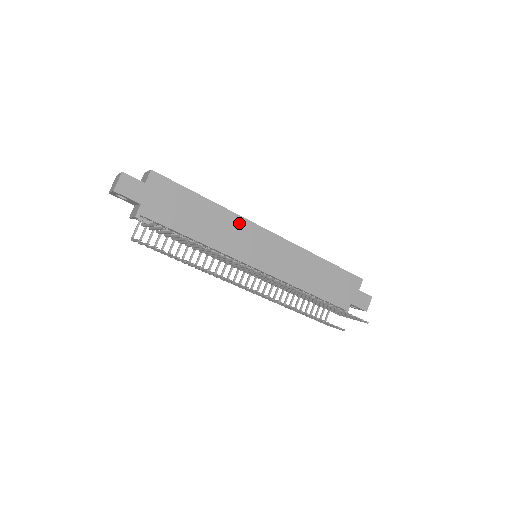
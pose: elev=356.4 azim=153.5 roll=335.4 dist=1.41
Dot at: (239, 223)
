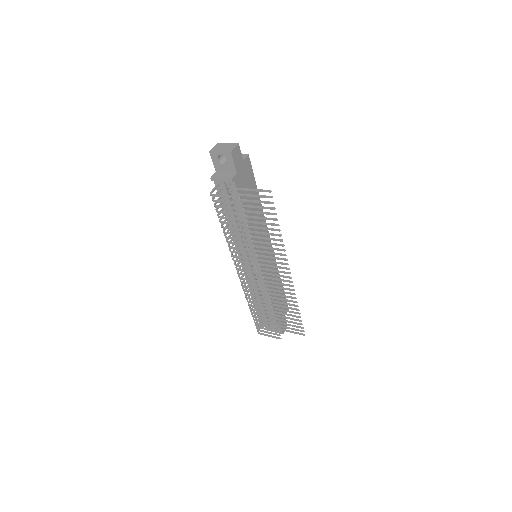
Dot at: (264, 225)
